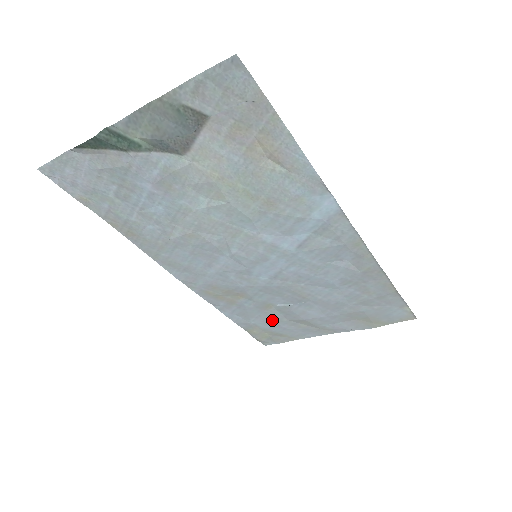
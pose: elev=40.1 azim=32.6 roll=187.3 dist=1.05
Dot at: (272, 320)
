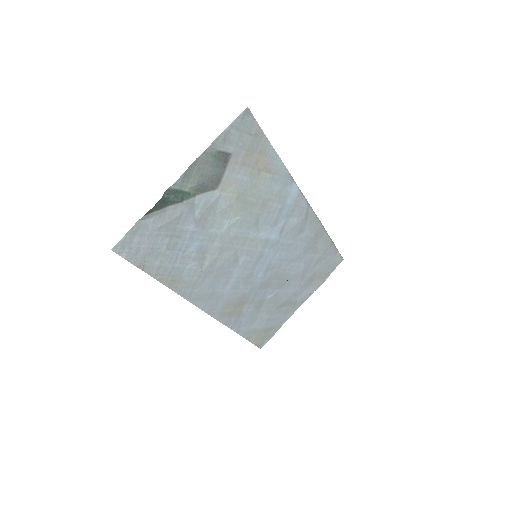
Dot at: (266, 316)
